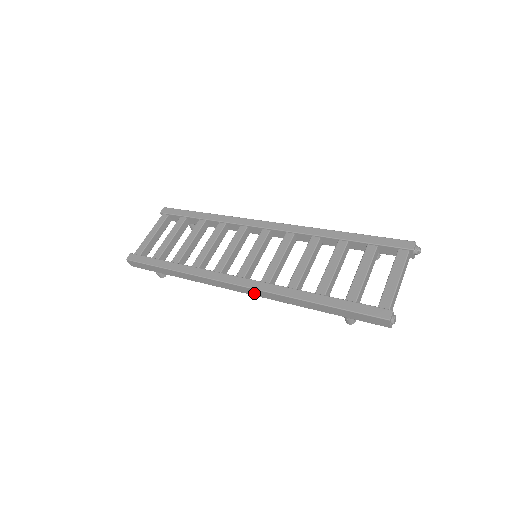
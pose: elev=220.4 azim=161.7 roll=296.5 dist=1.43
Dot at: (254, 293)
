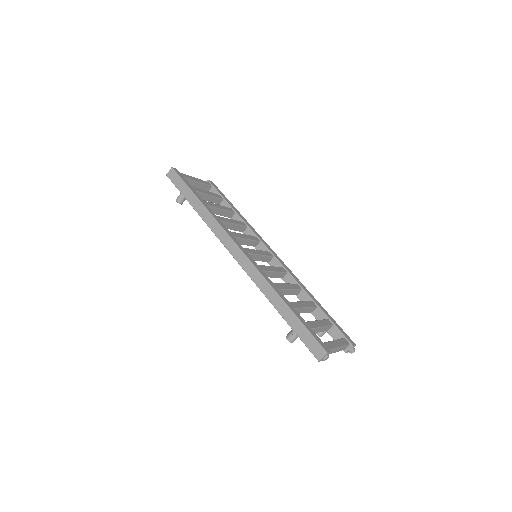
Dot at: (245, 265)
